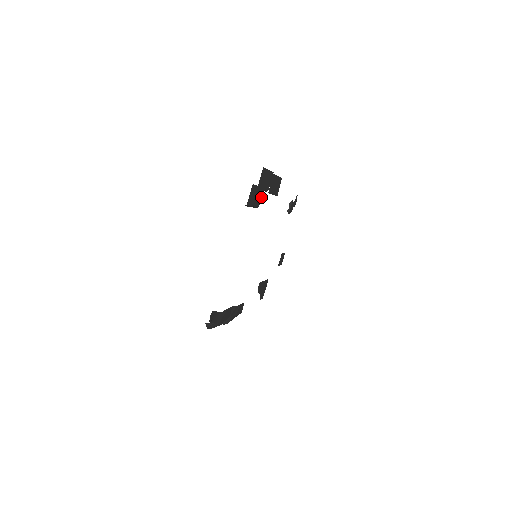
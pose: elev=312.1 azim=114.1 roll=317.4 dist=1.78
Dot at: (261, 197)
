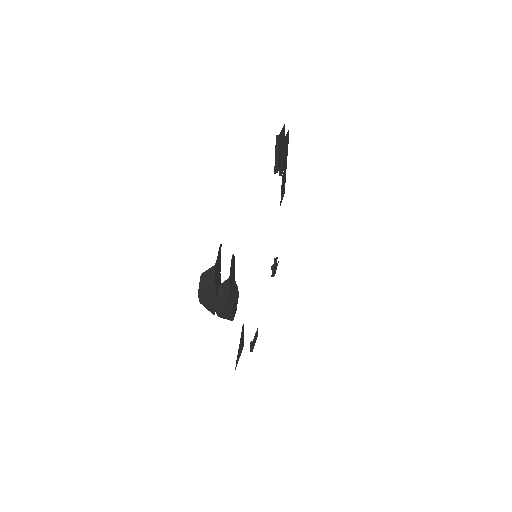
Dot at: occluded
